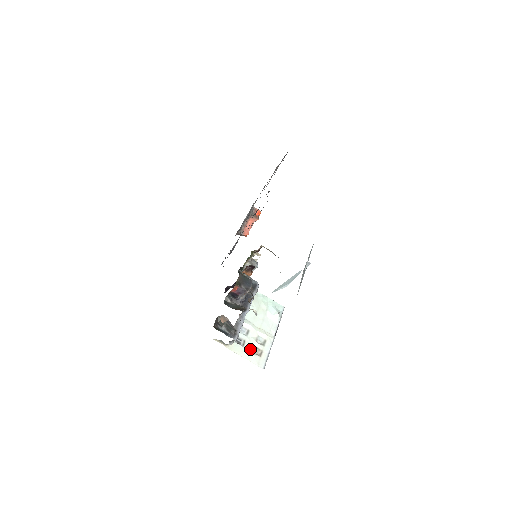
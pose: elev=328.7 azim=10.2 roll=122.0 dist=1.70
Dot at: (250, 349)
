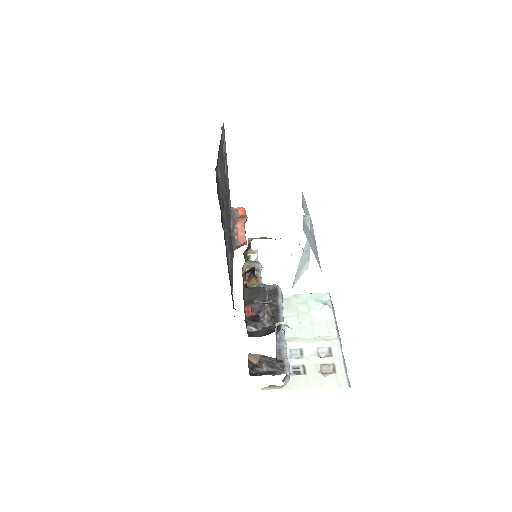
Dot at: (316, 372)
